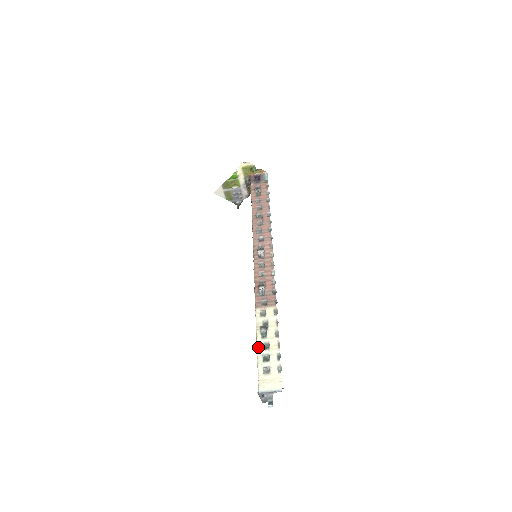
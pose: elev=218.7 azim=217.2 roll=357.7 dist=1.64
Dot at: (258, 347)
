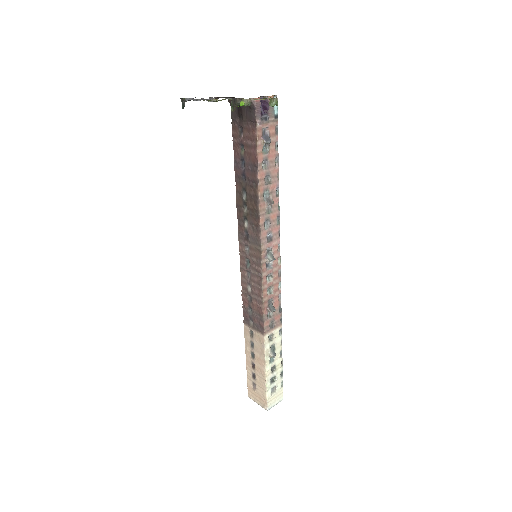
Dot at: (268, 374)
